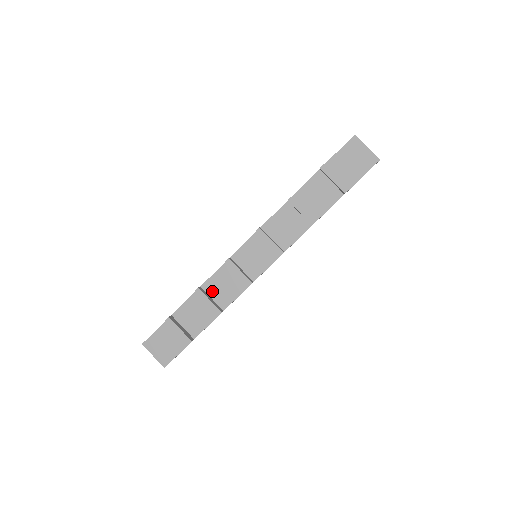
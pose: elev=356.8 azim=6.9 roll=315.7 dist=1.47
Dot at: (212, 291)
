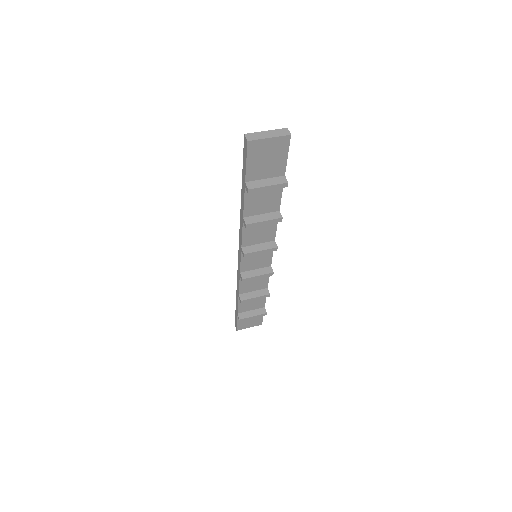
Dot at: (249, 290)
